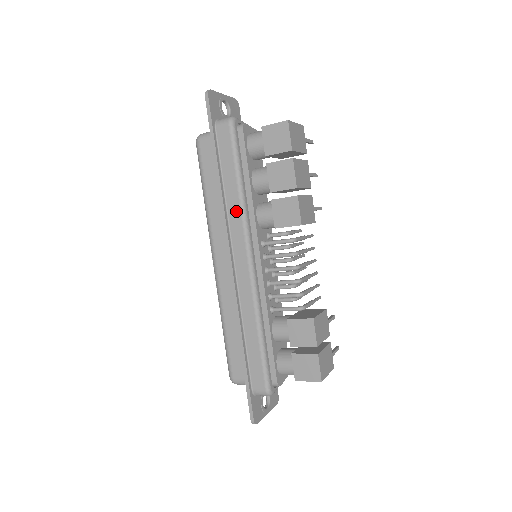
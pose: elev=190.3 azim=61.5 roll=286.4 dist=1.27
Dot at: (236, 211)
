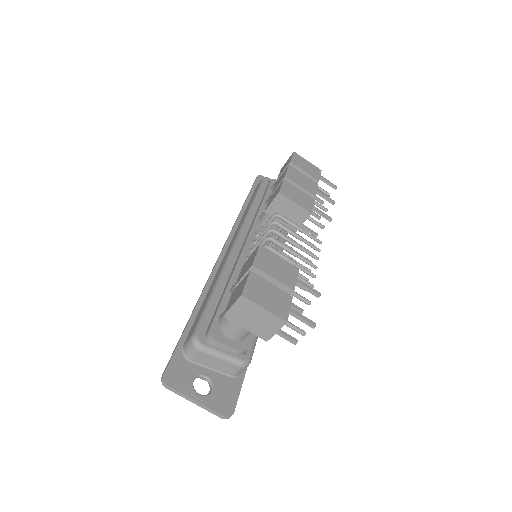
Dot at: occluded
